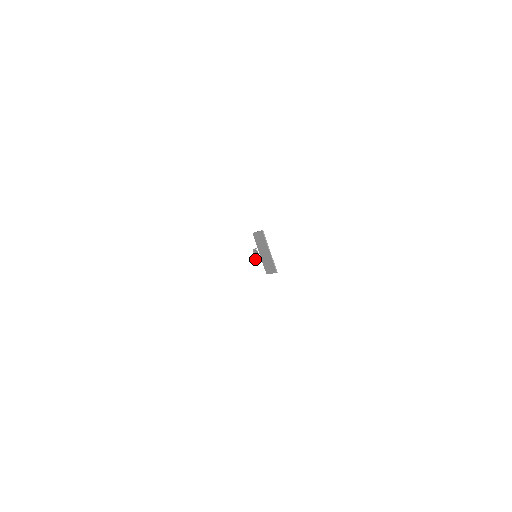
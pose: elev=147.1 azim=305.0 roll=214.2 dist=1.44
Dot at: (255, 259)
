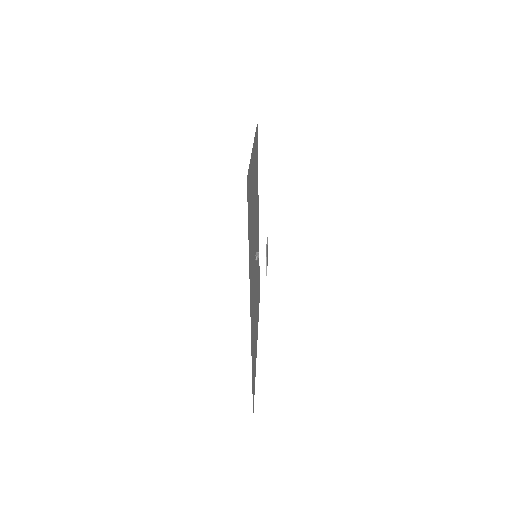
Dot at: (255, 260)
